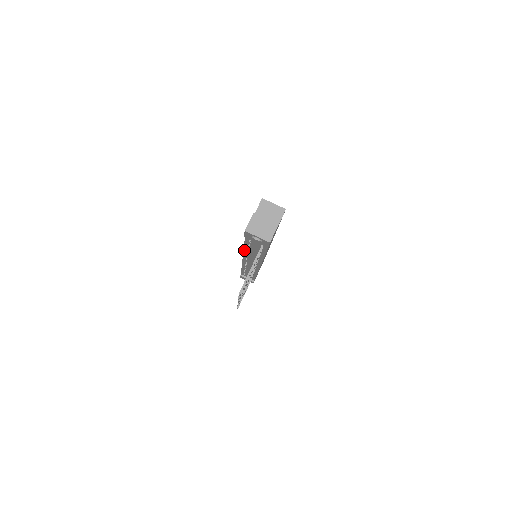
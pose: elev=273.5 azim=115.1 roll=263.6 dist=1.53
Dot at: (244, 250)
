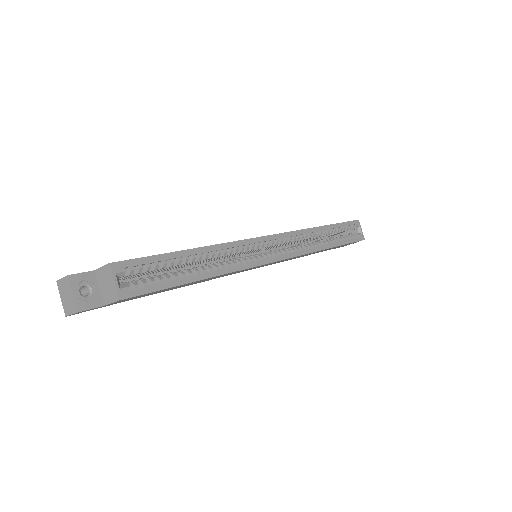
Dot at: occluded
